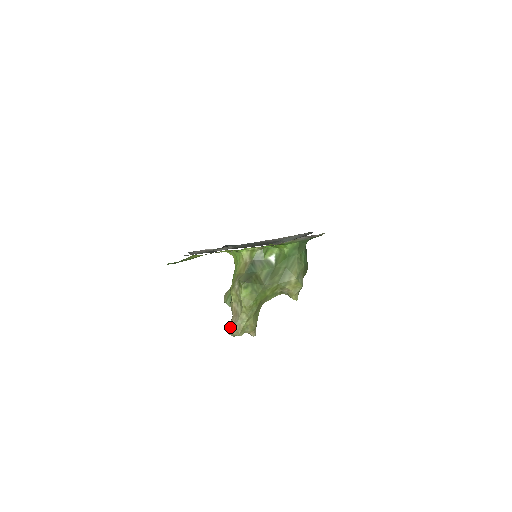
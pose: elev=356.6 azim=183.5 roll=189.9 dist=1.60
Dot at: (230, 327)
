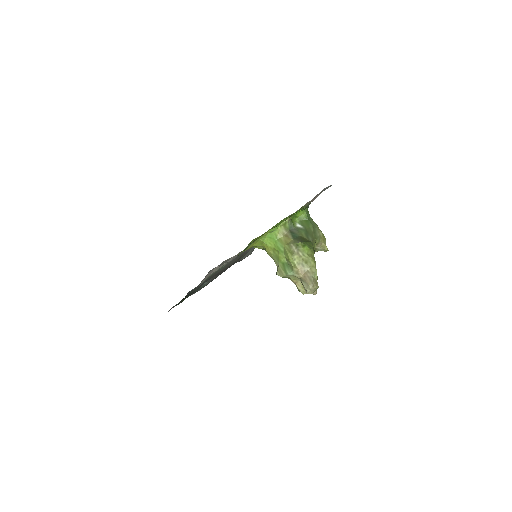
Dot at: (309, 284)
